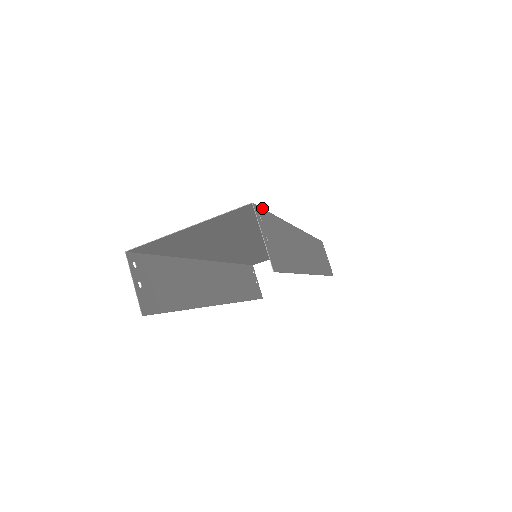
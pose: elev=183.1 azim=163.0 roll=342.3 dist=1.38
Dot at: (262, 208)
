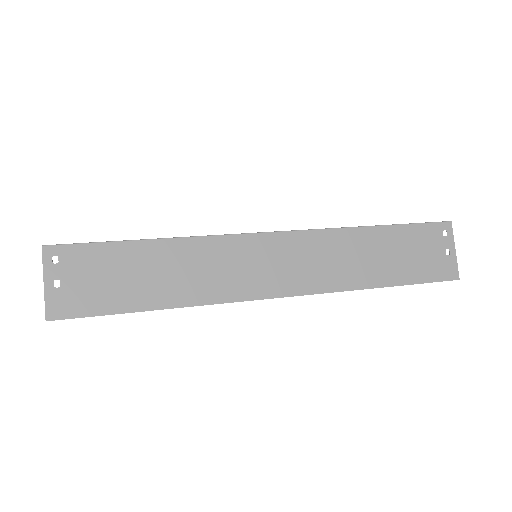
Dot at: (80, 243)
